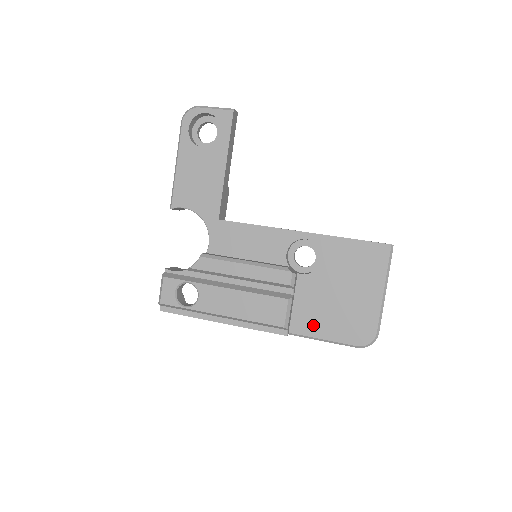
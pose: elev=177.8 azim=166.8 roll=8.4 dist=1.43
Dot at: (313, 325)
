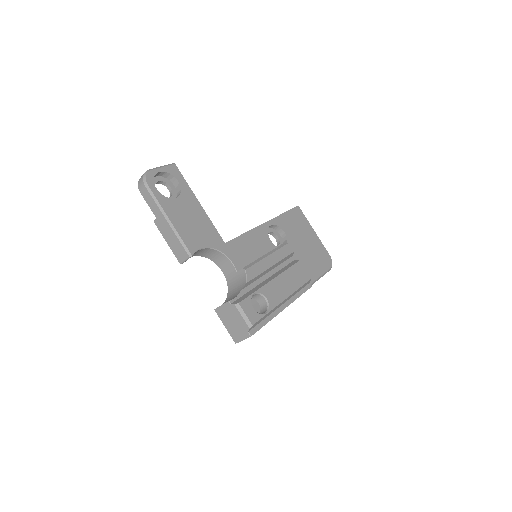
Dot at: (311, 272)
